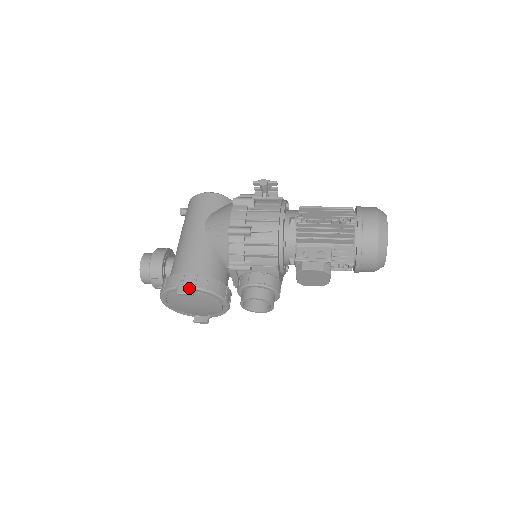
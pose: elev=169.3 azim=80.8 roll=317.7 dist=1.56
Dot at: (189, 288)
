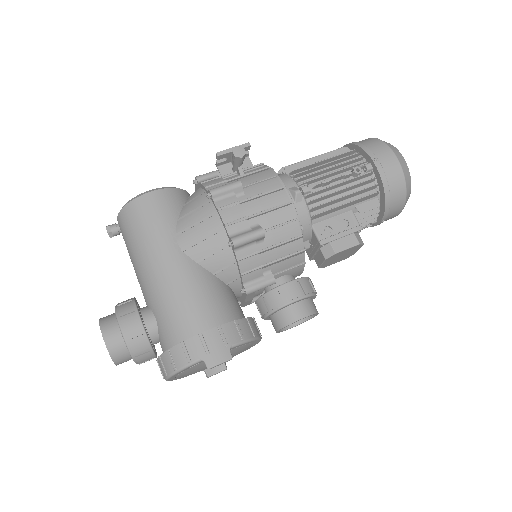
Dot at: (222, 352)
